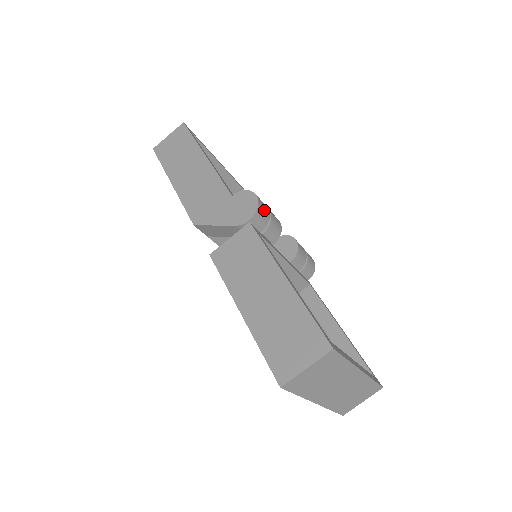
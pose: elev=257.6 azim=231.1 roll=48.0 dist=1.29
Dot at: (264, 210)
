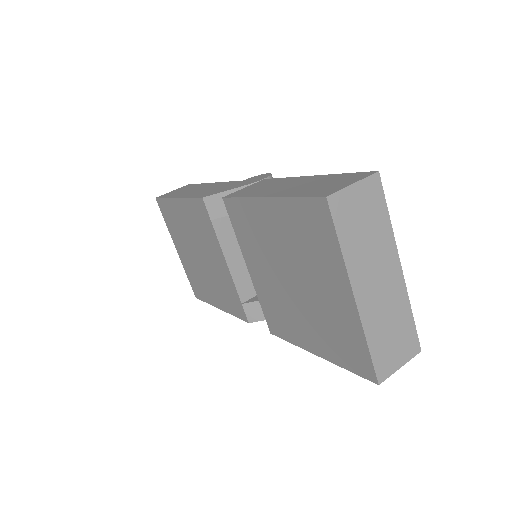
Dot at: occluded
